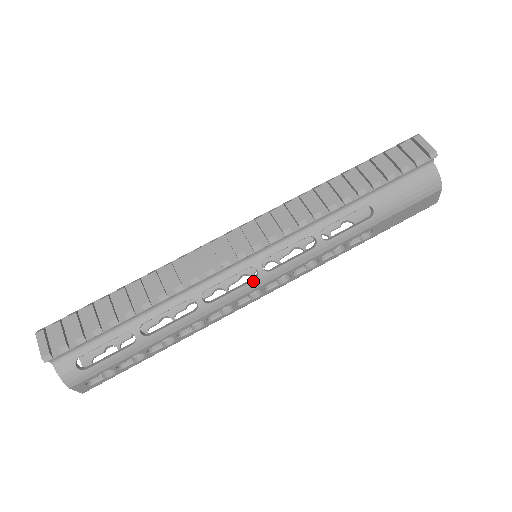
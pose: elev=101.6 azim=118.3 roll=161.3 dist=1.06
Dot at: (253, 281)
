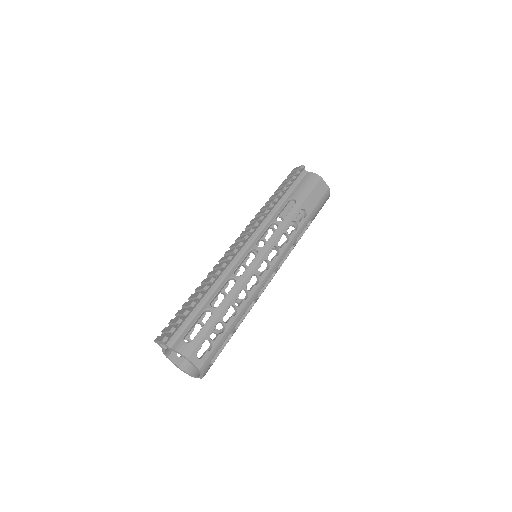
Dot at: (257, 255)
